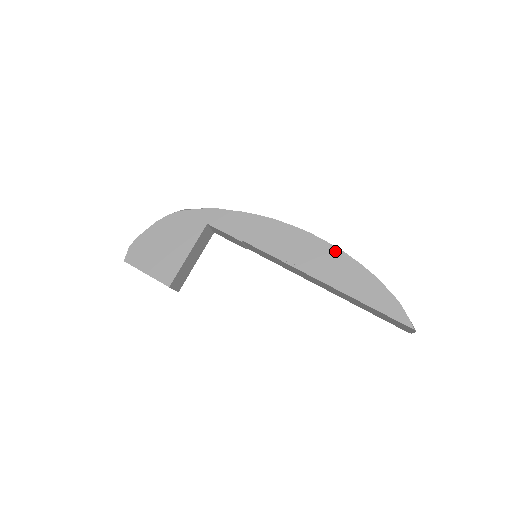
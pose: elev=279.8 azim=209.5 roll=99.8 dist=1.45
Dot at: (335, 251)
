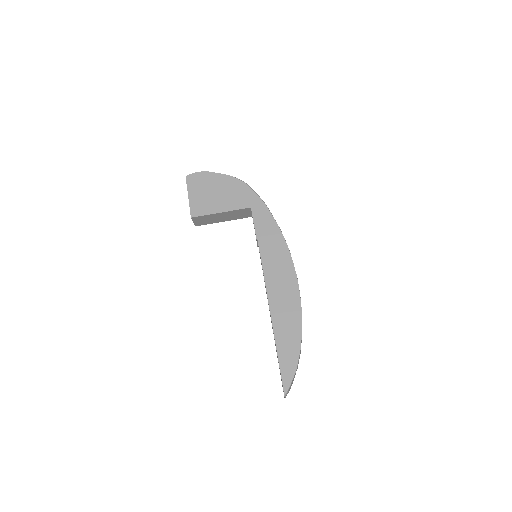
Dot at: (298, 304)
